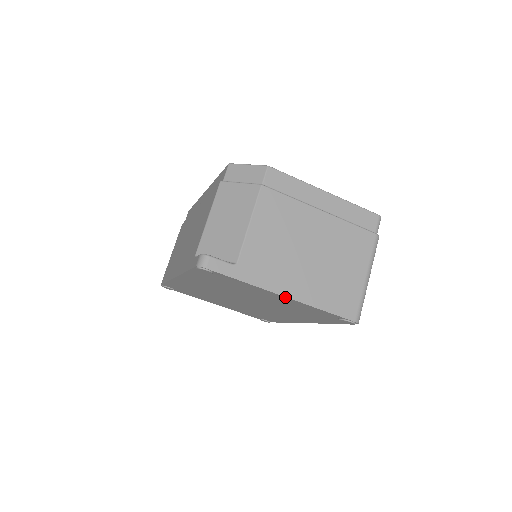
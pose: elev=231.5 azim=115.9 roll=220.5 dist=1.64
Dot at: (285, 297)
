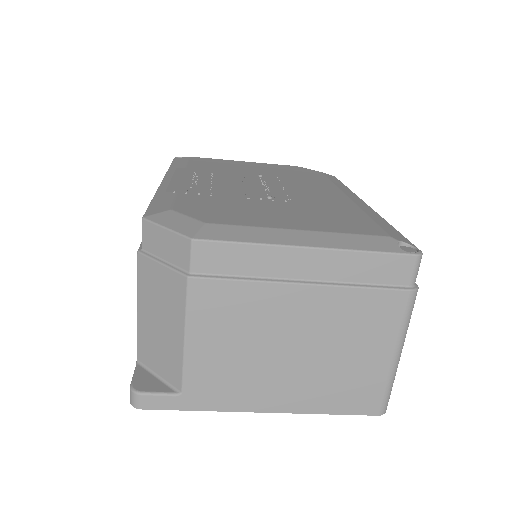
Dot at: (265, 410)
